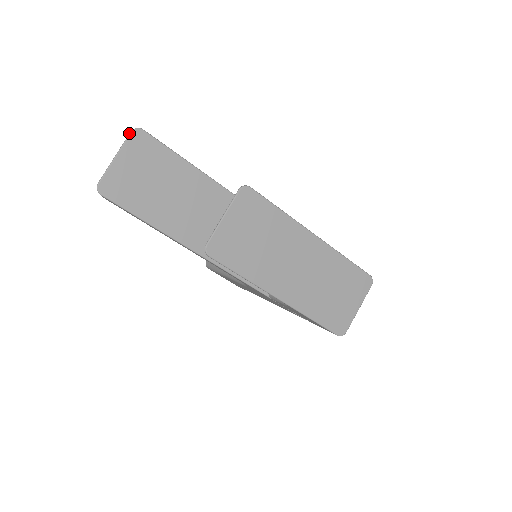
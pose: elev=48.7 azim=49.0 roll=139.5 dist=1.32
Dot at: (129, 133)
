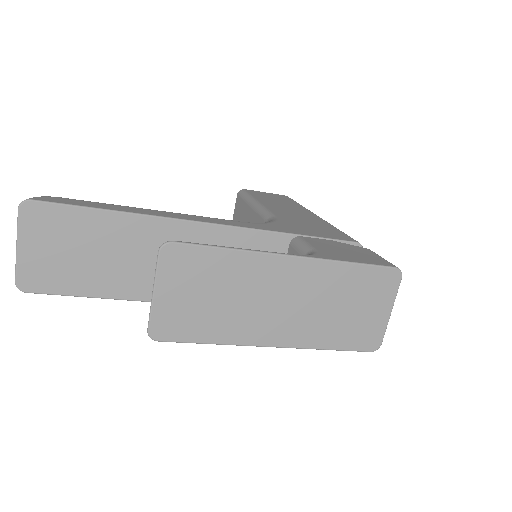
Dot at: occluded
